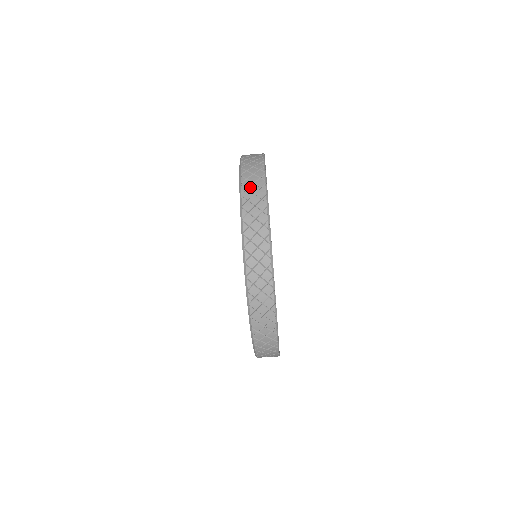
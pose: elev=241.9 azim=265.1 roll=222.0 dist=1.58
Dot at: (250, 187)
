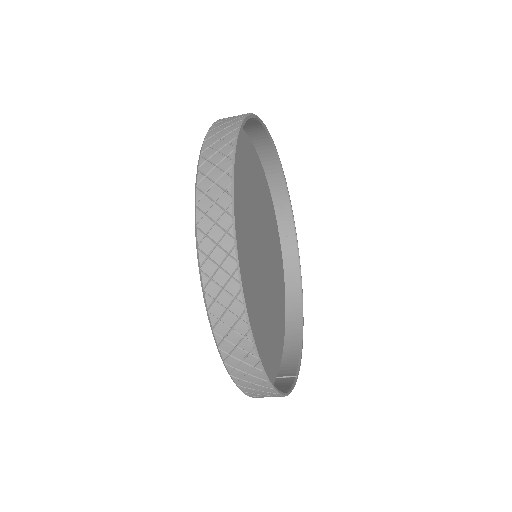
Dot at: (221, 125)
